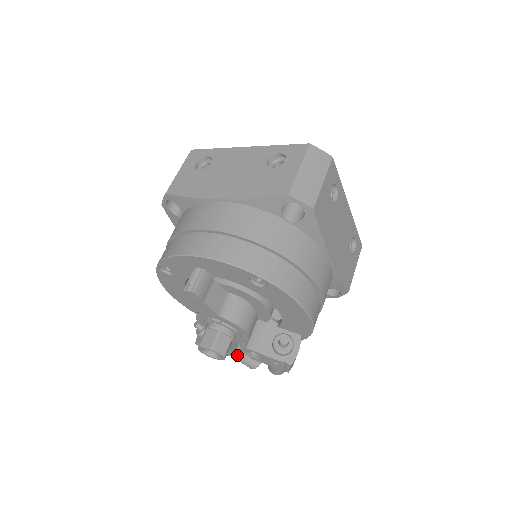
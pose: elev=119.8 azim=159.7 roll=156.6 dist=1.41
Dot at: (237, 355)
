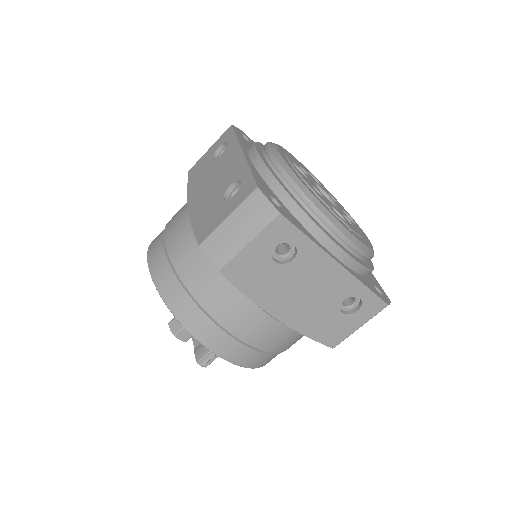
Dot at: occluded
